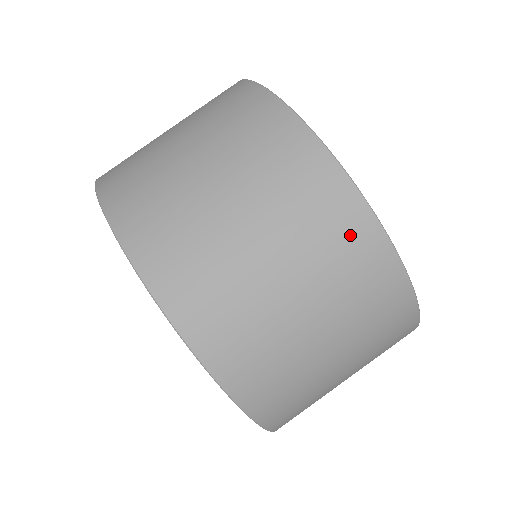
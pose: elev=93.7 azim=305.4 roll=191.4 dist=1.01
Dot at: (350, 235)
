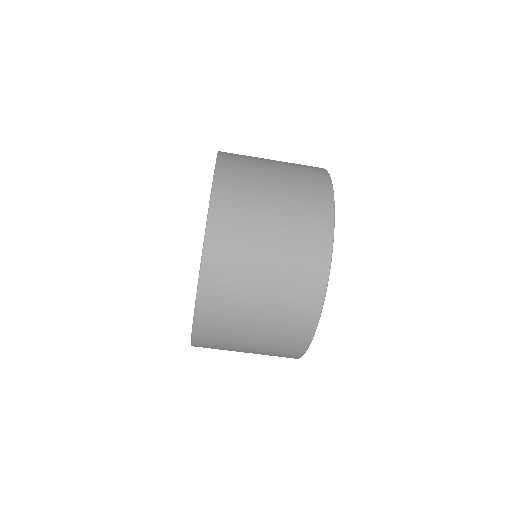
Dot at: (303, 315)
